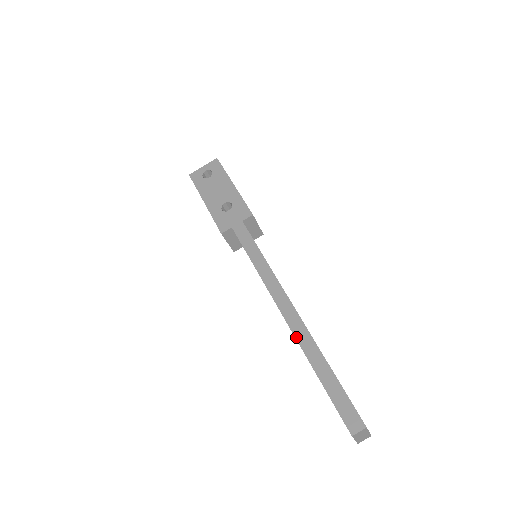
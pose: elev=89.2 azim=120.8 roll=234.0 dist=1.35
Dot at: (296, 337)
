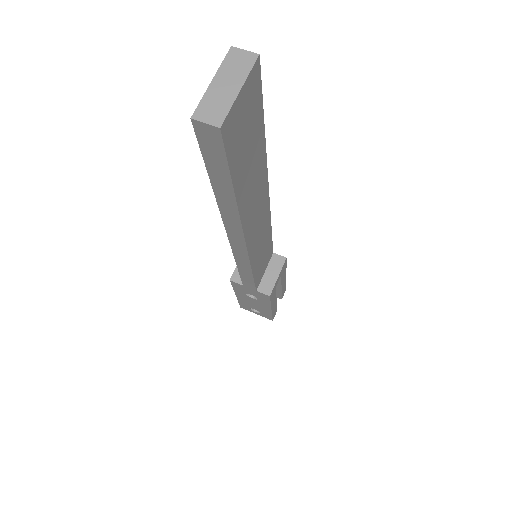
Dot at: occluded
